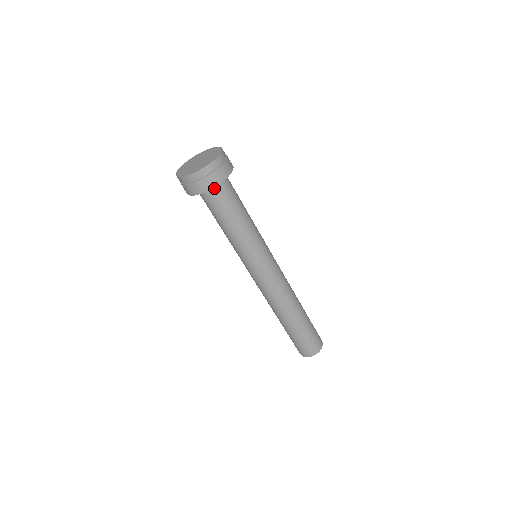
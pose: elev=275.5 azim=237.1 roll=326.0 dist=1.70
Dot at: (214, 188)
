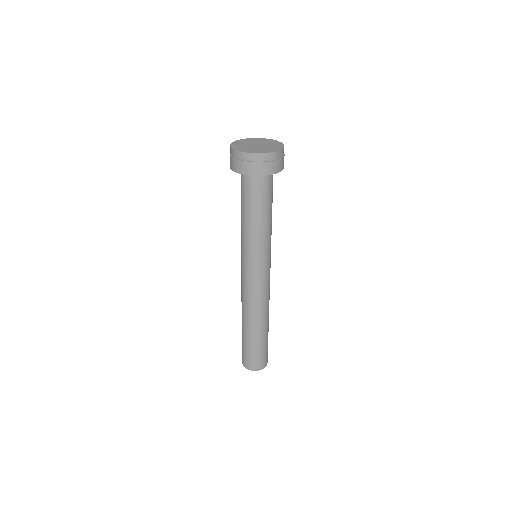
Dot at: (255, 176)
